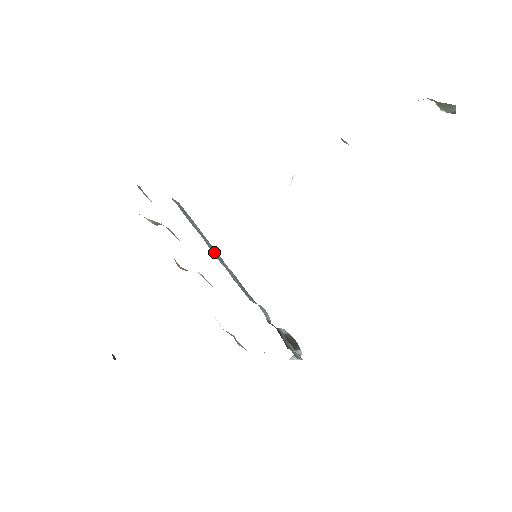
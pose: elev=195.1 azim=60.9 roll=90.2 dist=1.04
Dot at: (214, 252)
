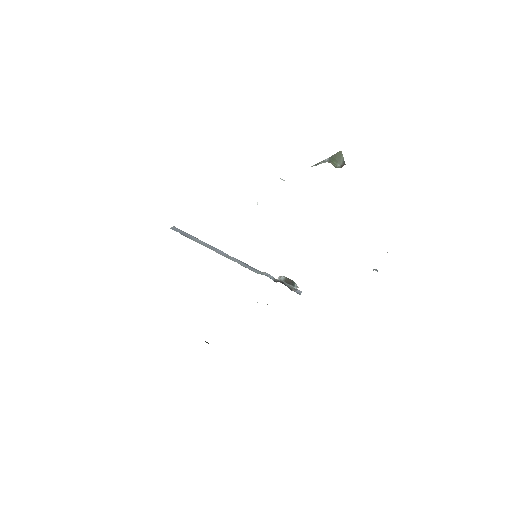
Dot at: (220, 253)
